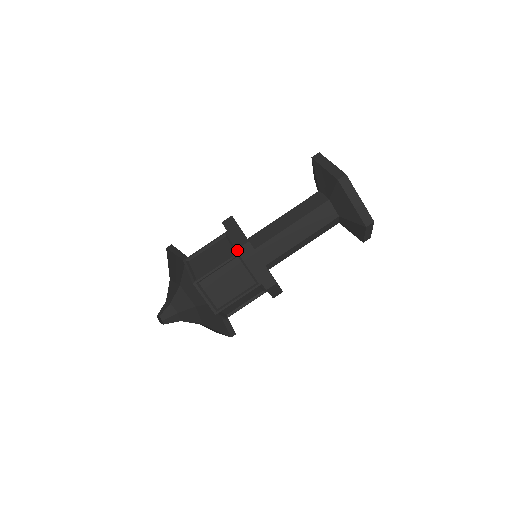
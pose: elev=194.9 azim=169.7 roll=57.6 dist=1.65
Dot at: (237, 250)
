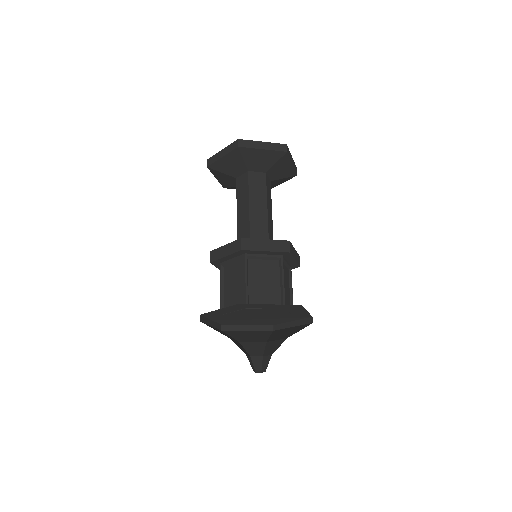
Dot at: (242, 256)
